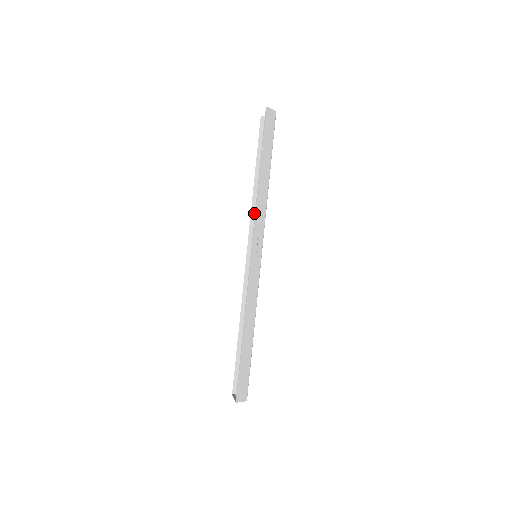
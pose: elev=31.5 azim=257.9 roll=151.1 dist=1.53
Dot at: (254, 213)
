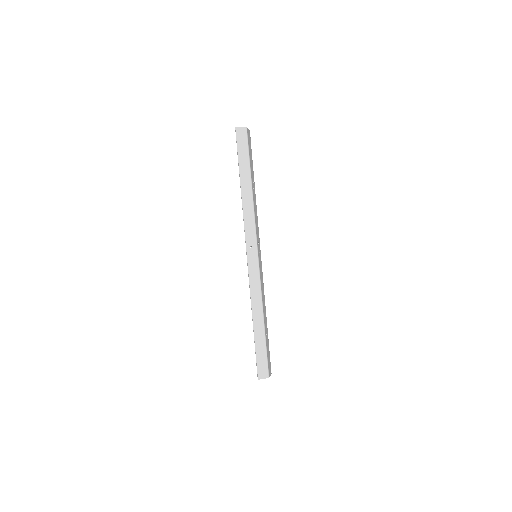
Dot at: occluded
